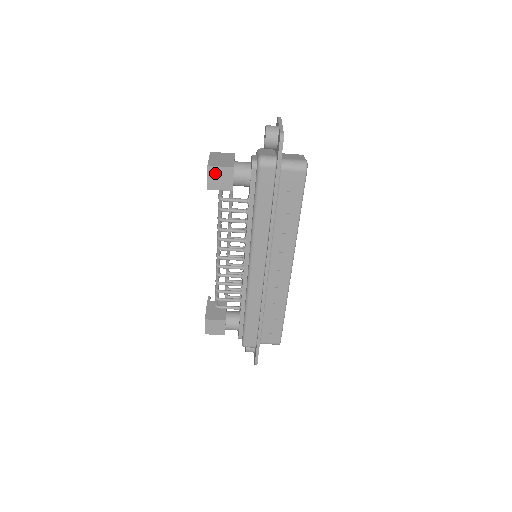
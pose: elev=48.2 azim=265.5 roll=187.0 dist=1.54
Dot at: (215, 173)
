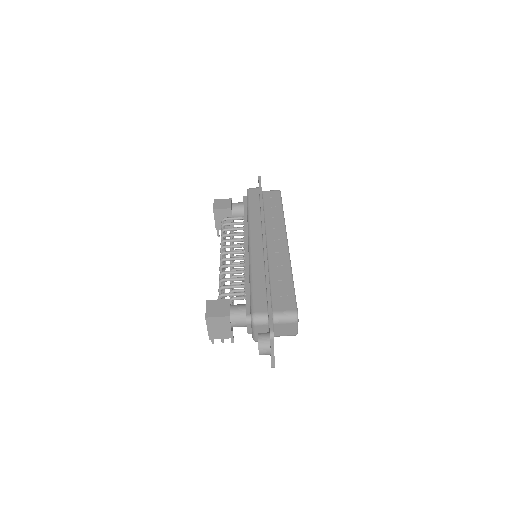
Dot at: (219, 202)
